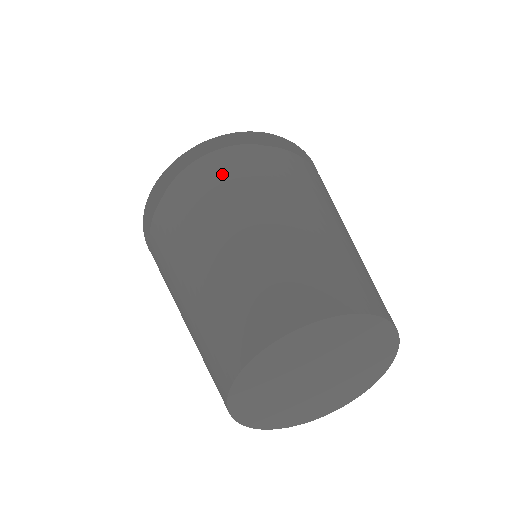
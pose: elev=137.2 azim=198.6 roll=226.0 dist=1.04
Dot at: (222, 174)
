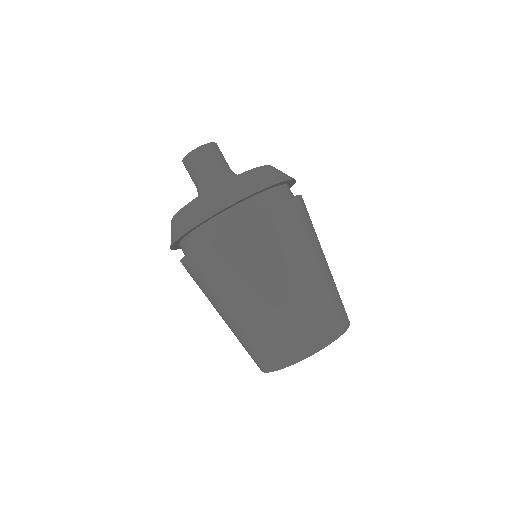
Dot at: (269, 232)
